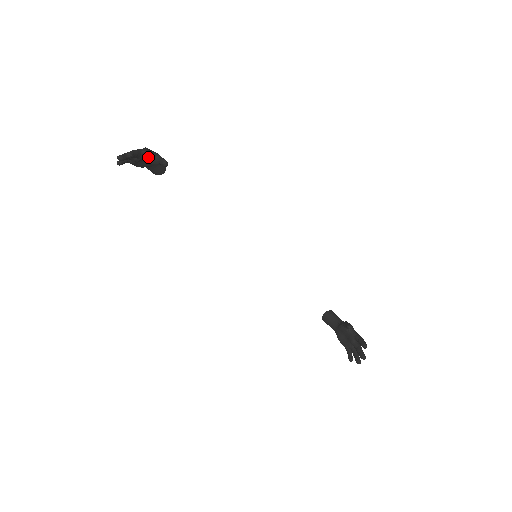
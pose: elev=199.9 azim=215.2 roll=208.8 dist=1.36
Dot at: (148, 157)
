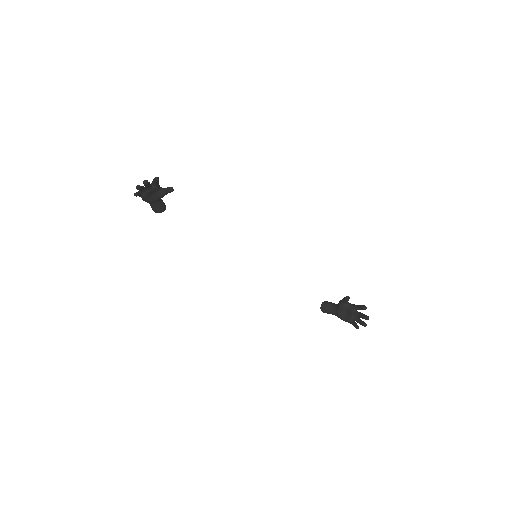
Dot at: (156, 188)
